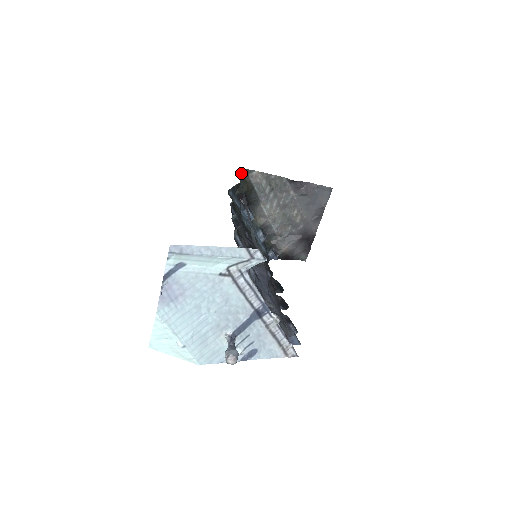
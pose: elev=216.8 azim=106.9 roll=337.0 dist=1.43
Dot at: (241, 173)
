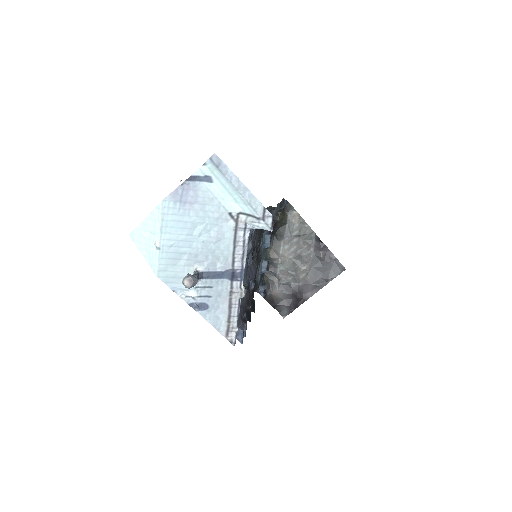
Dot at: (286, 202)
